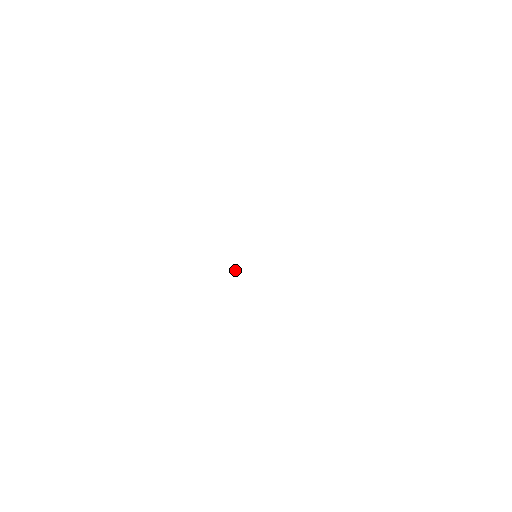
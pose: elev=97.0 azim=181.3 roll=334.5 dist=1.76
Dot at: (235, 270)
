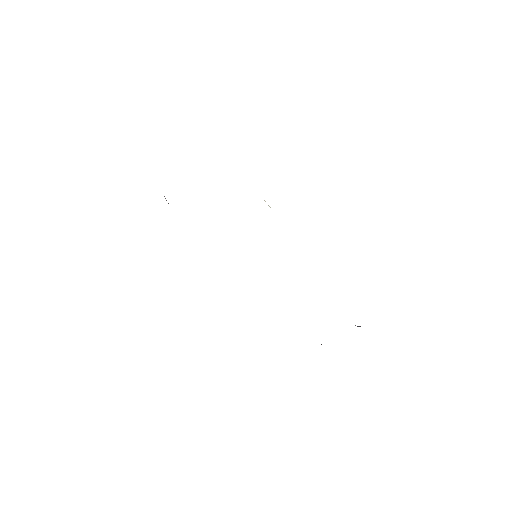
Dot at: occluded
